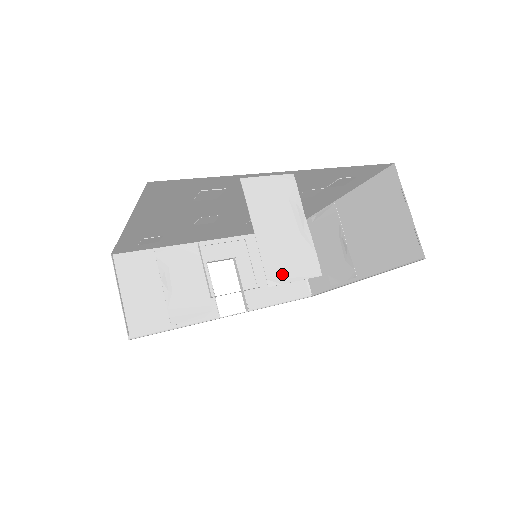
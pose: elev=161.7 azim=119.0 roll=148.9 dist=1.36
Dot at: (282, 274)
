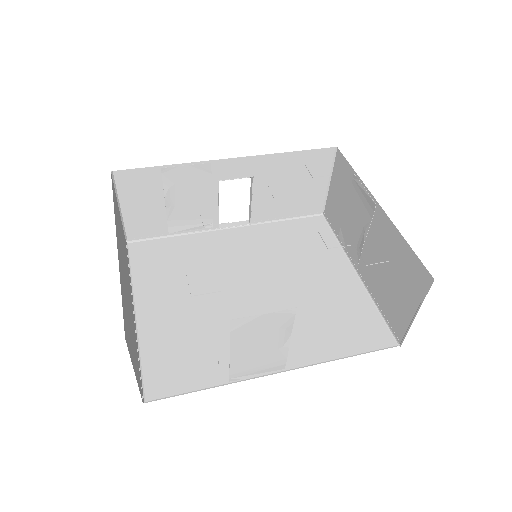
Dot at: (246, 374)
